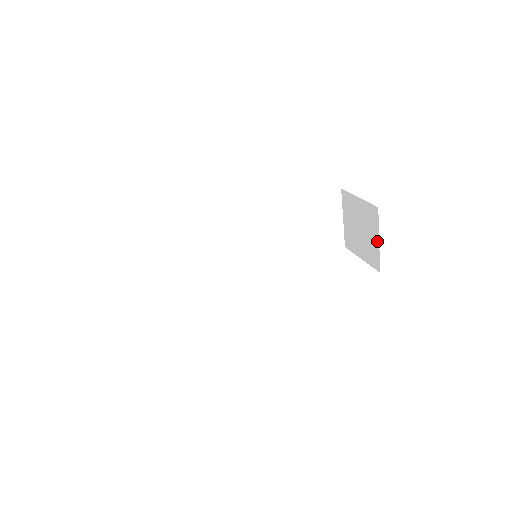
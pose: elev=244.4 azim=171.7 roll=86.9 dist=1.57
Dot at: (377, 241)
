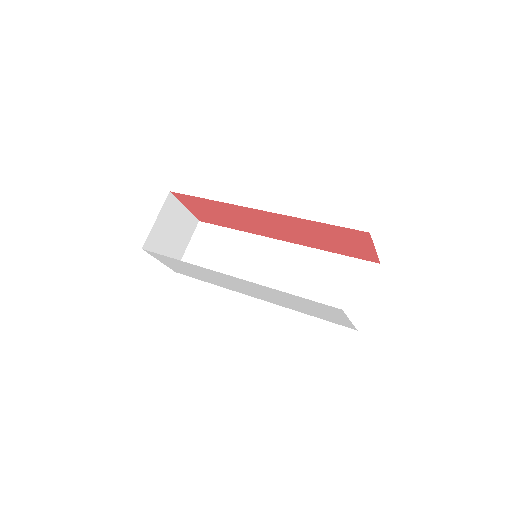
Dot at: occluded
